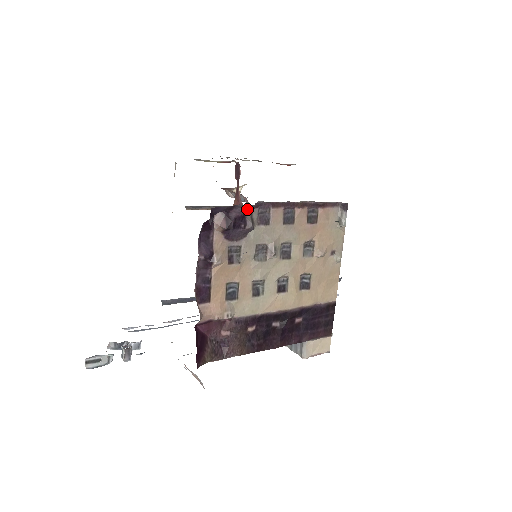
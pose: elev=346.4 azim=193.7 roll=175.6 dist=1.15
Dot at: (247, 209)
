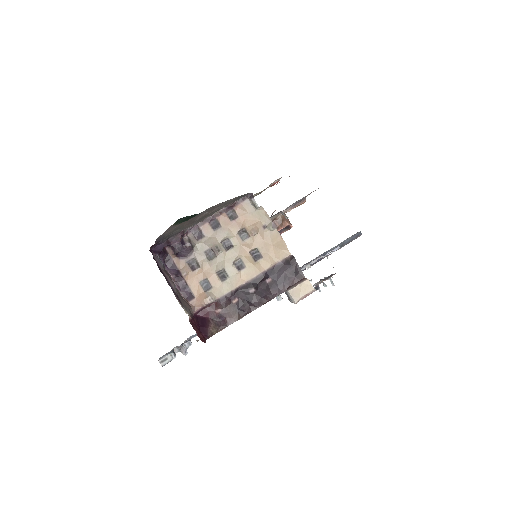
Dot at: (179, 237)
